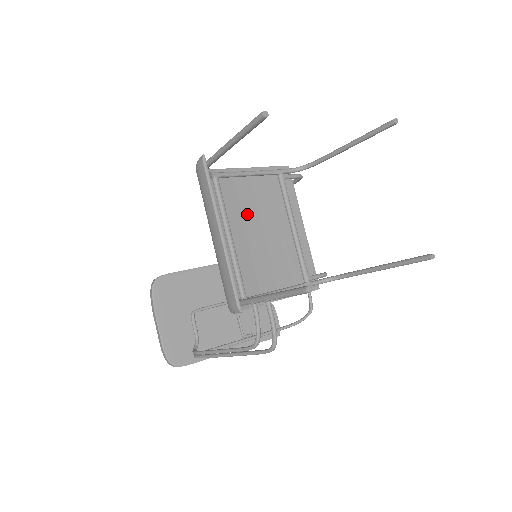
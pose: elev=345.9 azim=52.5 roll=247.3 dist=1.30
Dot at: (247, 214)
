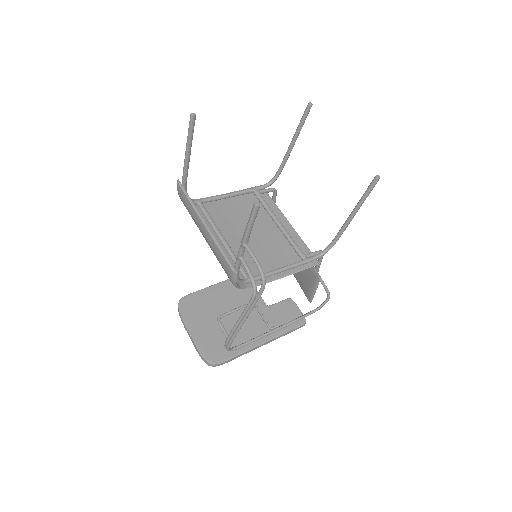
Dot at: (234, 223)
